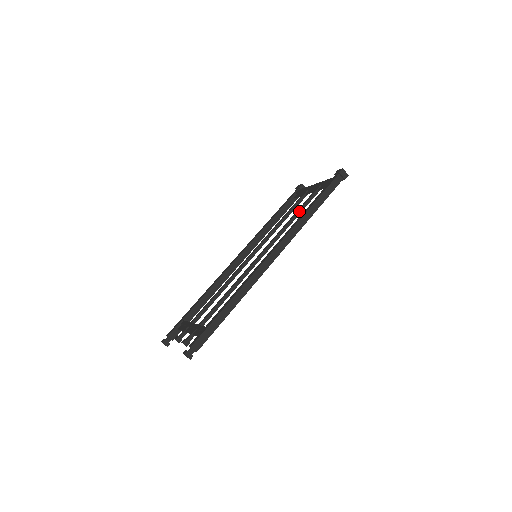
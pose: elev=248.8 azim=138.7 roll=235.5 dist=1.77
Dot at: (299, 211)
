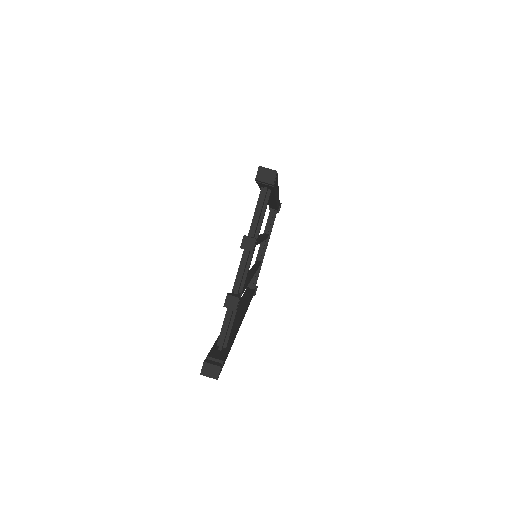
Dot at: occluded
